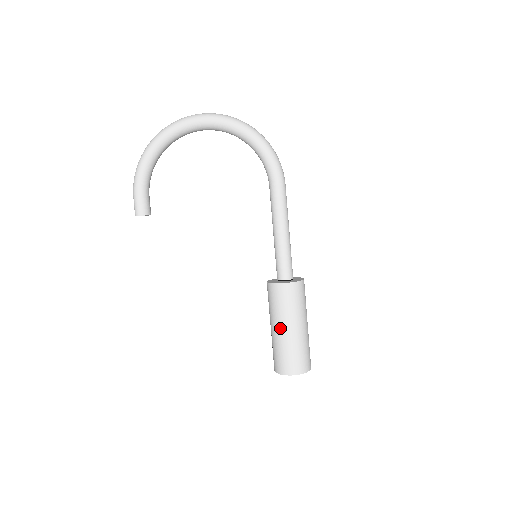
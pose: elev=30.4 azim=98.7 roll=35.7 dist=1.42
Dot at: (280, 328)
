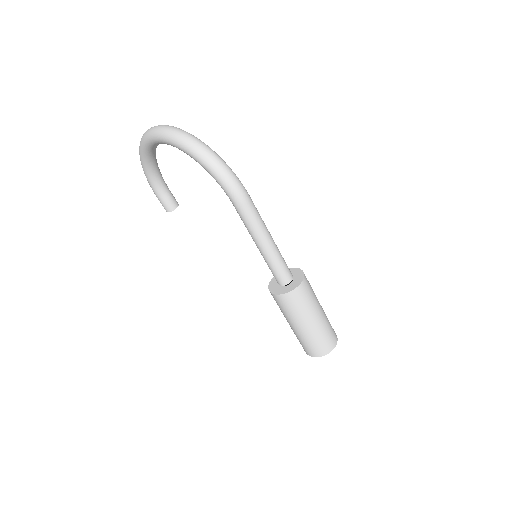
Dot at: (288, 322)
